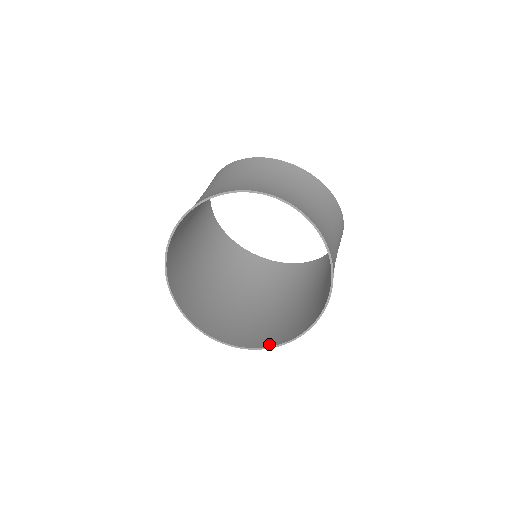
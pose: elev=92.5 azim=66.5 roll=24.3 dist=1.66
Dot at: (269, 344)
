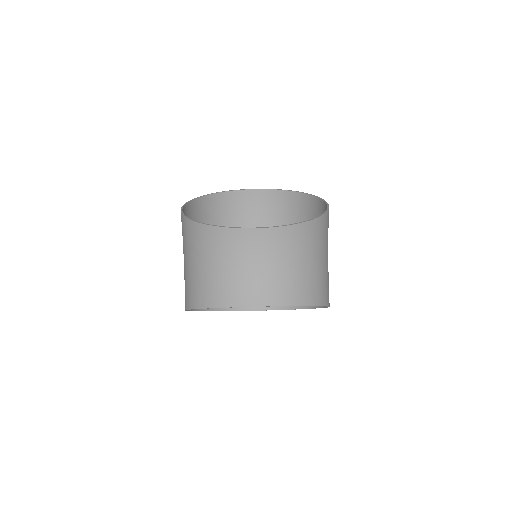
Dot at: (295, 306)
